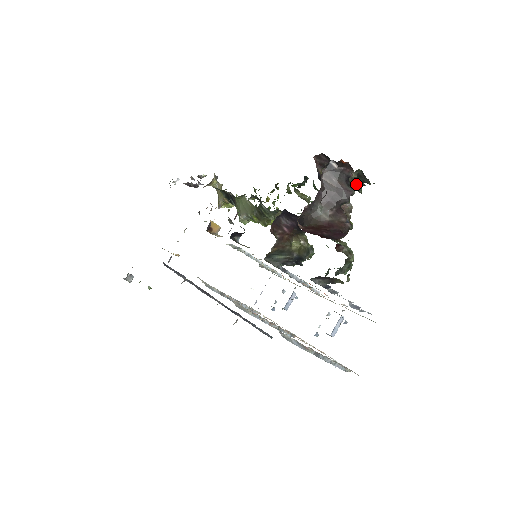
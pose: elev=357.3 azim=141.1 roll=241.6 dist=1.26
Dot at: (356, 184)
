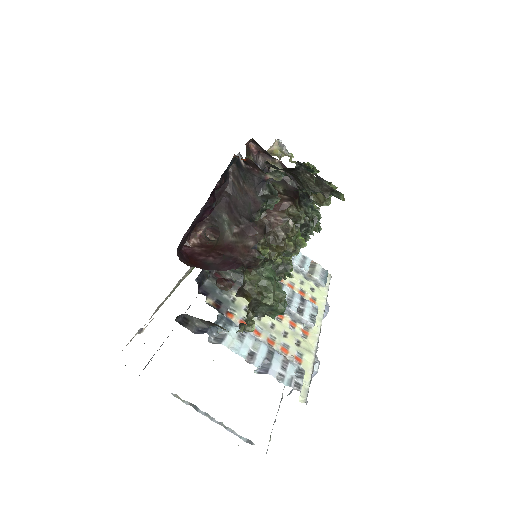
Dot at: (317, 187)
